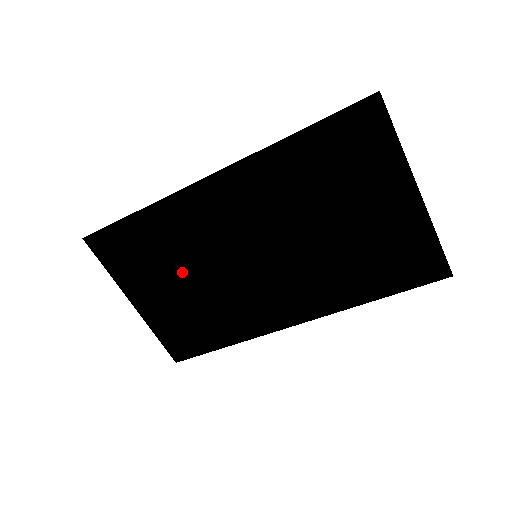
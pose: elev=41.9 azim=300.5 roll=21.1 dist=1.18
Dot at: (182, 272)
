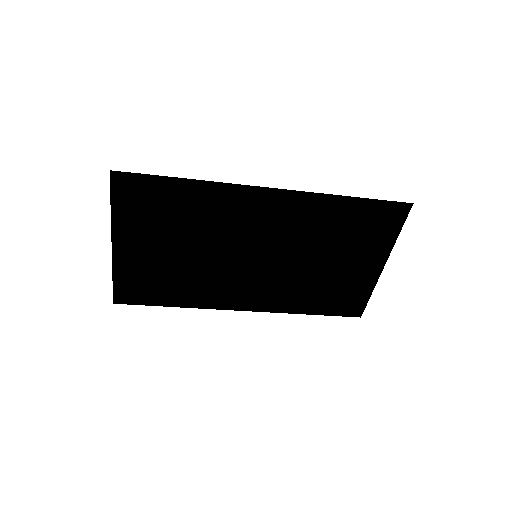
Dot at: (185, 240)
